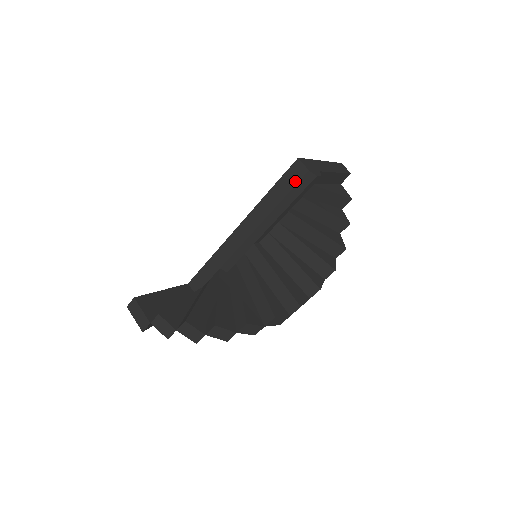
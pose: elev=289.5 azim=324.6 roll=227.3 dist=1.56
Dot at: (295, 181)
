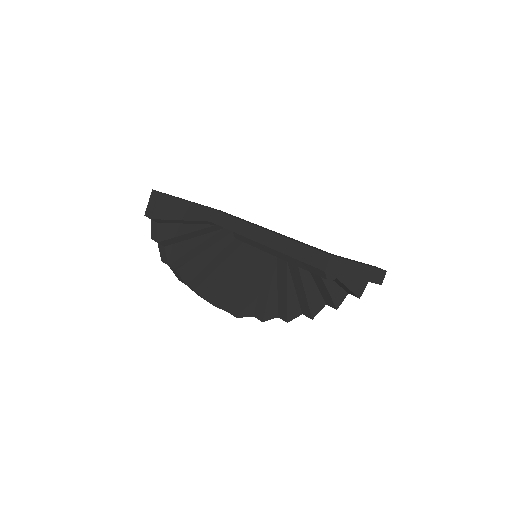
Dot at: (313, 263)
